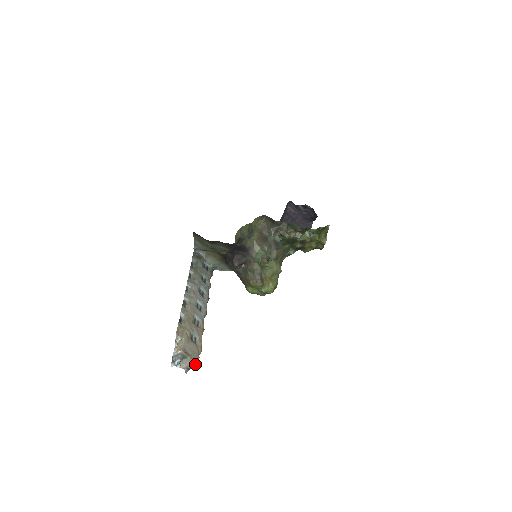
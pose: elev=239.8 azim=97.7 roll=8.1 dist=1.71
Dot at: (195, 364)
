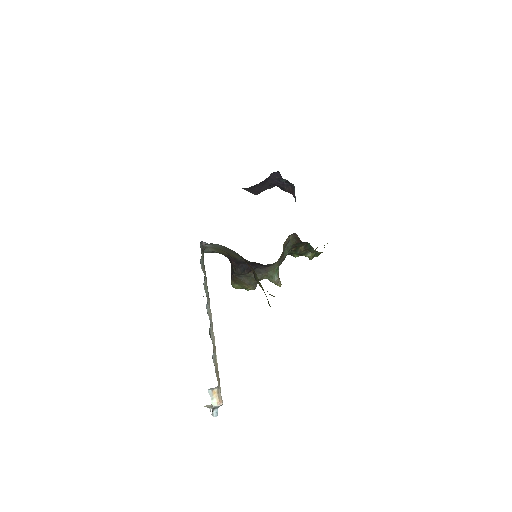
Dot at: occluded
